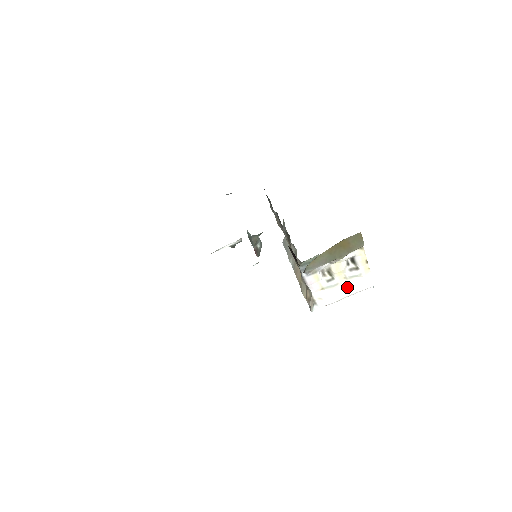
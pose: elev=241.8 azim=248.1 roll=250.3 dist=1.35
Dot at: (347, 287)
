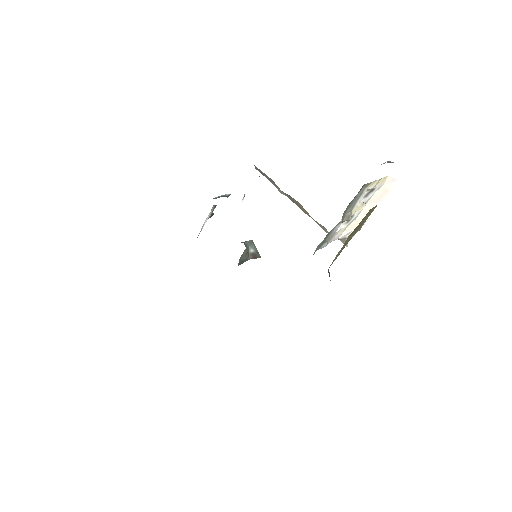
Dot at: (370, 205)
